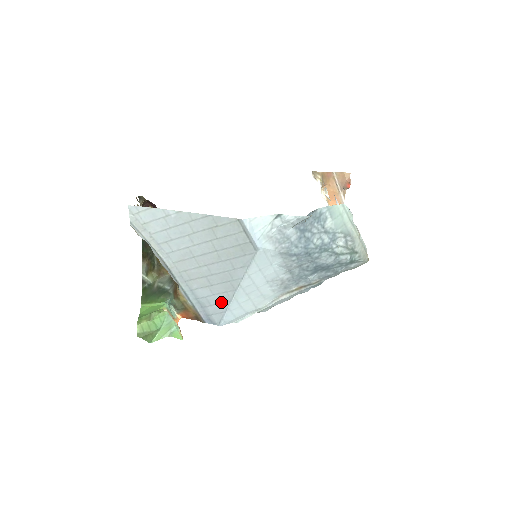
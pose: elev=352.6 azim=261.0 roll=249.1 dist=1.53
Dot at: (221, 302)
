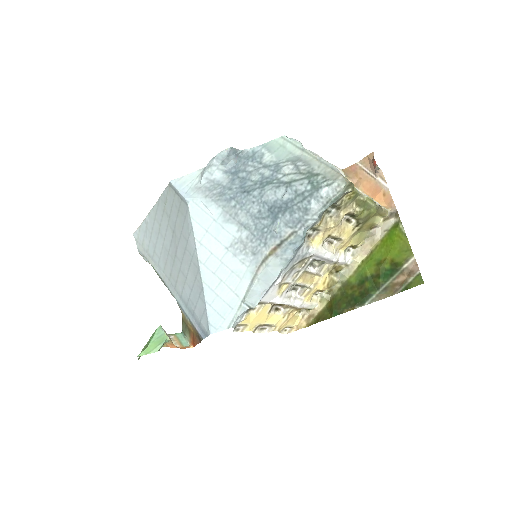
Dot at: (199, 296)
